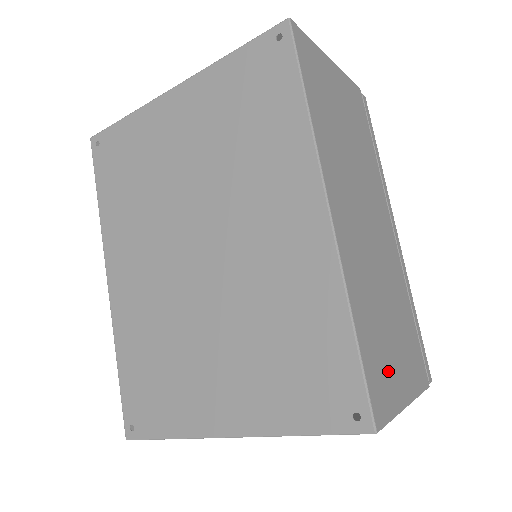
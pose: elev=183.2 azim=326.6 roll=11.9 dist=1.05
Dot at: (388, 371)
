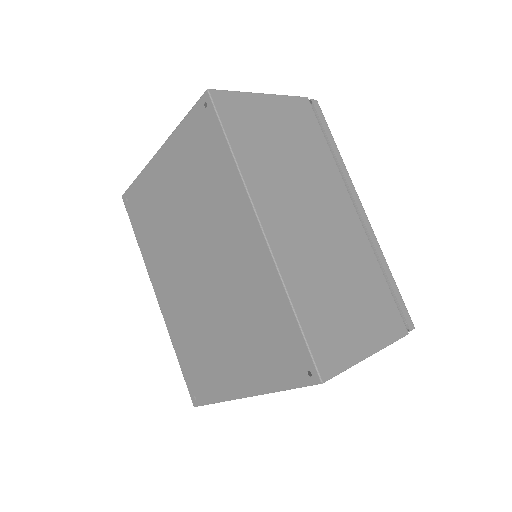
Dot at: (341, 334)
